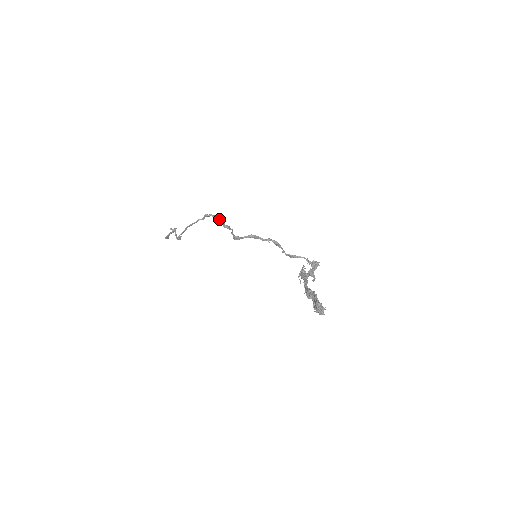
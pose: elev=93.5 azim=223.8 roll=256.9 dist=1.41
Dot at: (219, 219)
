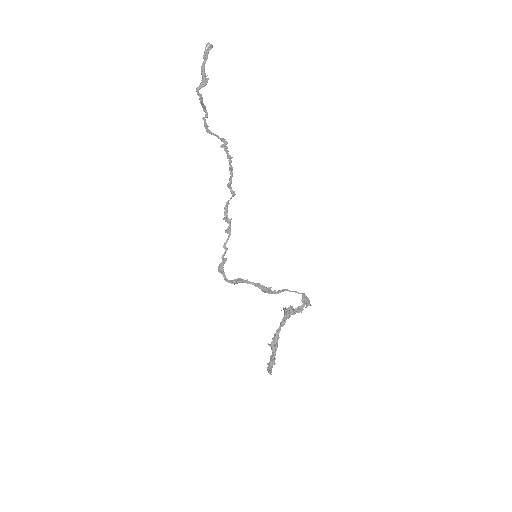
Dot at: (228, 186)
